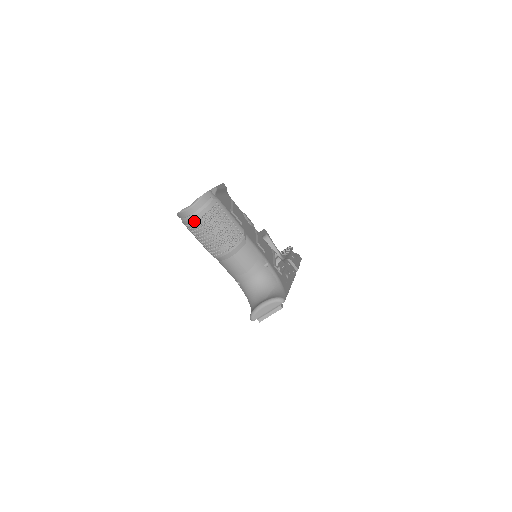
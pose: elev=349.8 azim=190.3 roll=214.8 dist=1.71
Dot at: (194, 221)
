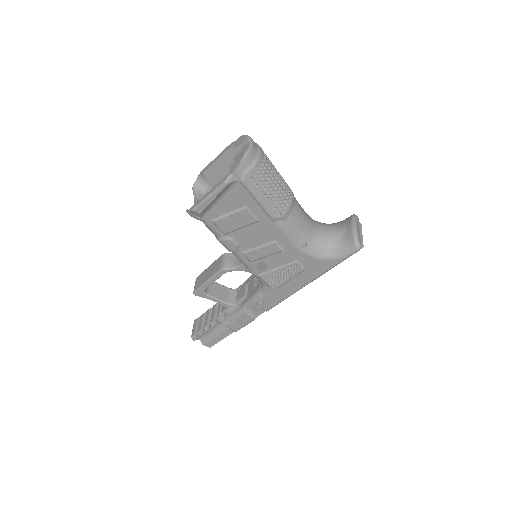
Dot at: (260, 164)
